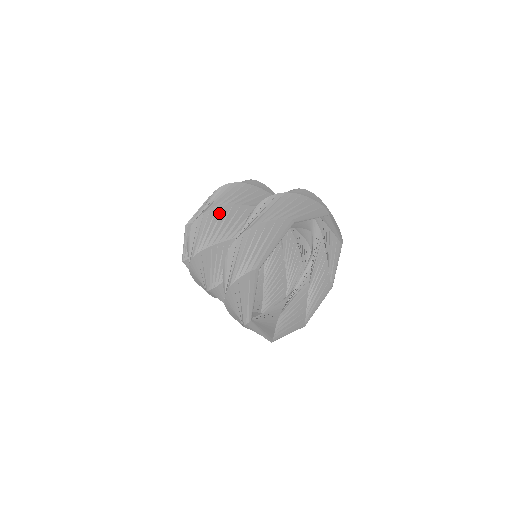
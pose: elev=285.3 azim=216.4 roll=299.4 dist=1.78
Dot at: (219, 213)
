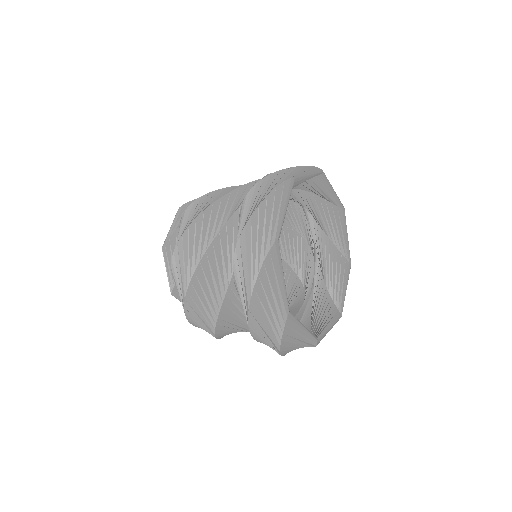
Dot at: (197, 283)
